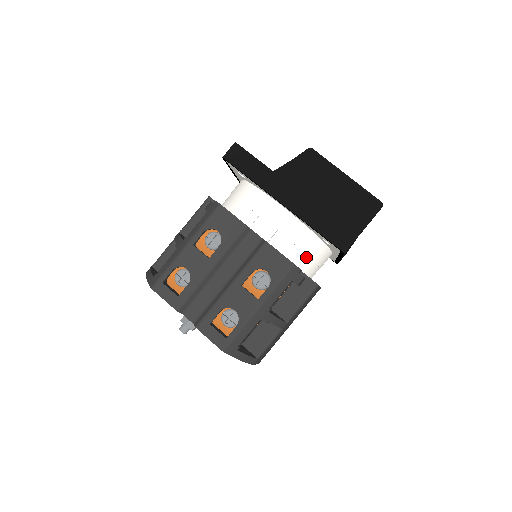
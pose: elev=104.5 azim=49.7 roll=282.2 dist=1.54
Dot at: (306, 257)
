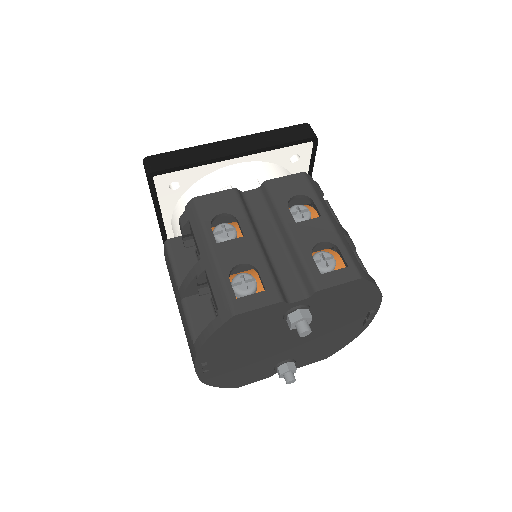
Dot at: occluded
